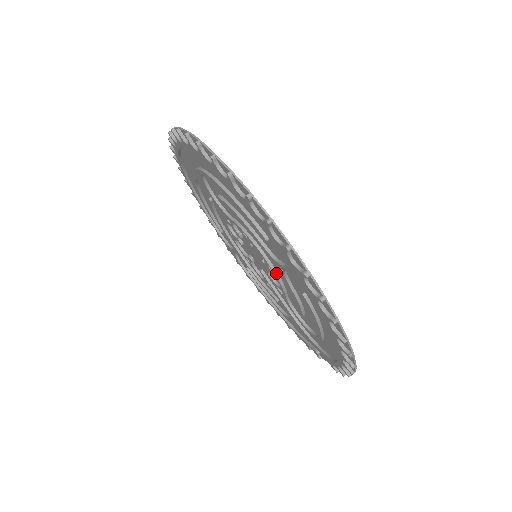
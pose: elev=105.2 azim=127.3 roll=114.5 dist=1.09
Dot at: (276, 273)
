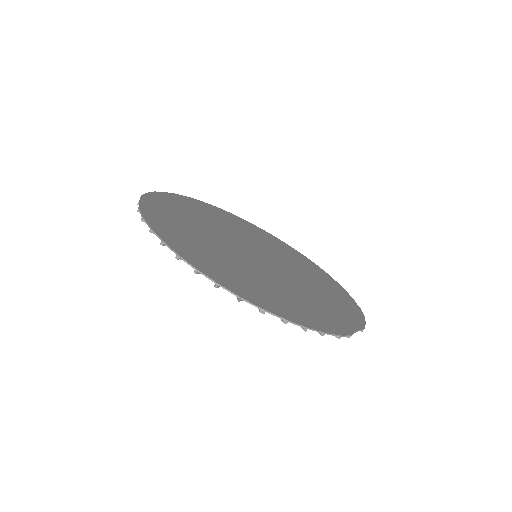
Dot at: occluded
